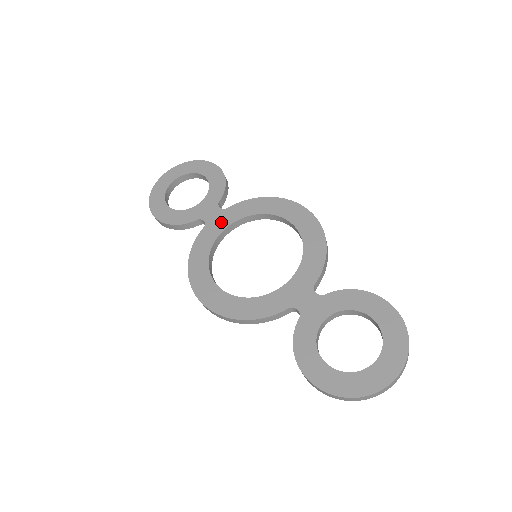
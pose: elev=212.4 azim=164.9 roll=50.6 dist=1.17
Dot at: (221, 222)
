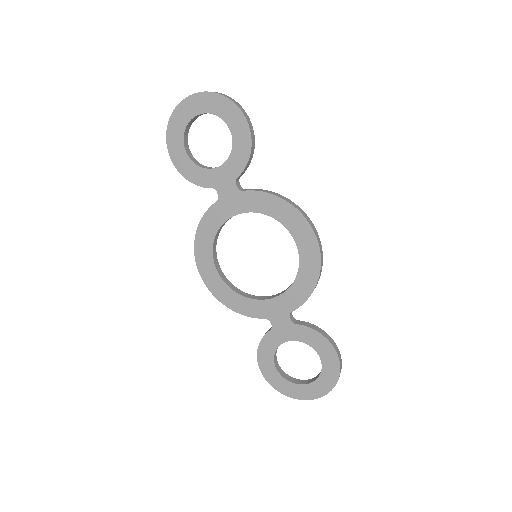
Dot at: (234, 205)
